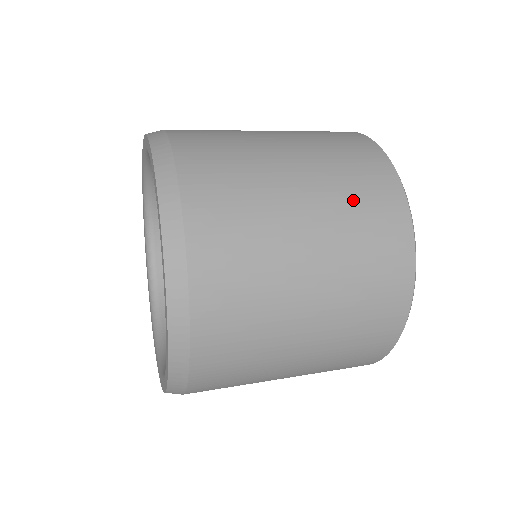
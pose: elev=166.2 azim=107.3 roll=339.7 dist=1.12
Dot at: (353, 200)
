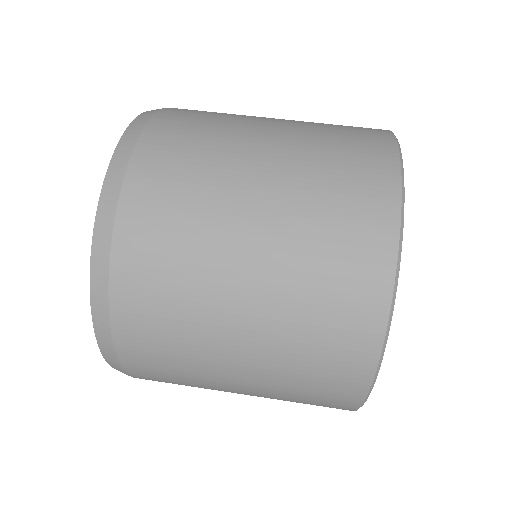
Dot at: (300, 377)
